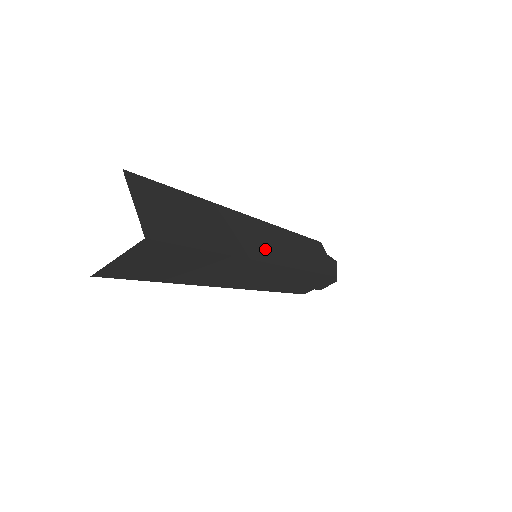
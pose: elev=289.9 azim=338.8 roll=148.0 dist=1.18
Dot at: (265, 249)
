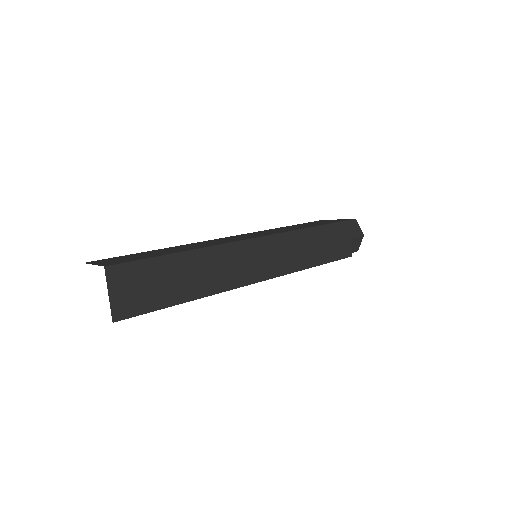
Dot at: (251, 271)
